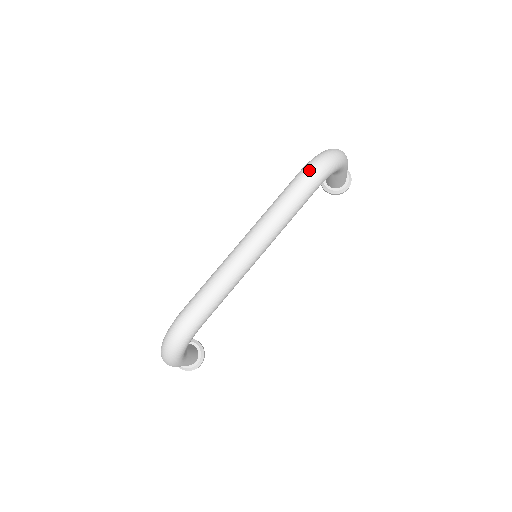
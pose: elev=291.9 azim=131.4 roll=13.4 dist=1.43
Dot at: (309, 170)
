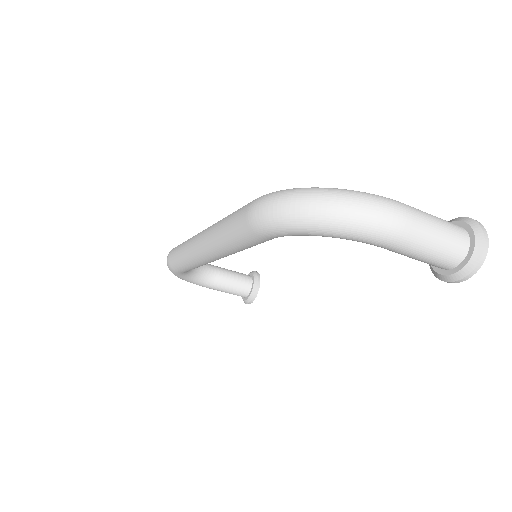
Dot at: (255, 203)
